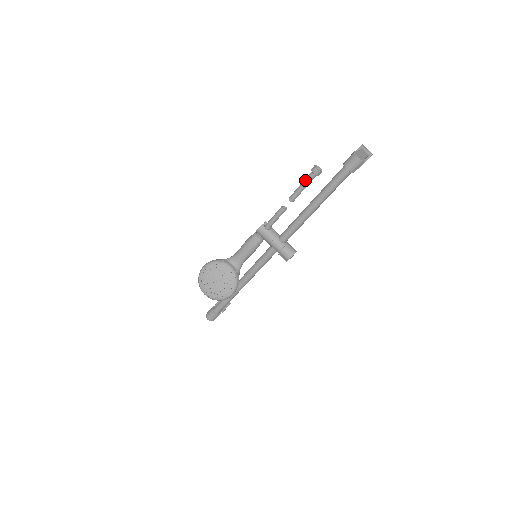
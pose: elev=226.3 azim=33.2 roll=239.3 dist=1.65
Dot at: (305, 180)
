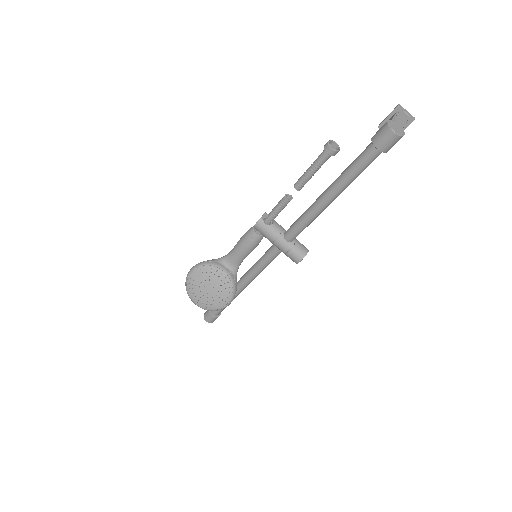
Dot at: (315, 162)
